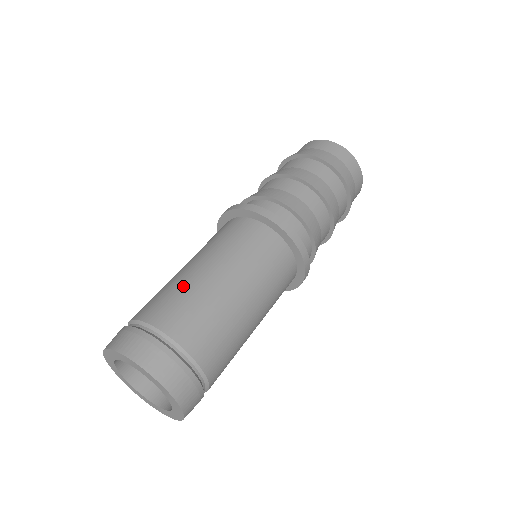
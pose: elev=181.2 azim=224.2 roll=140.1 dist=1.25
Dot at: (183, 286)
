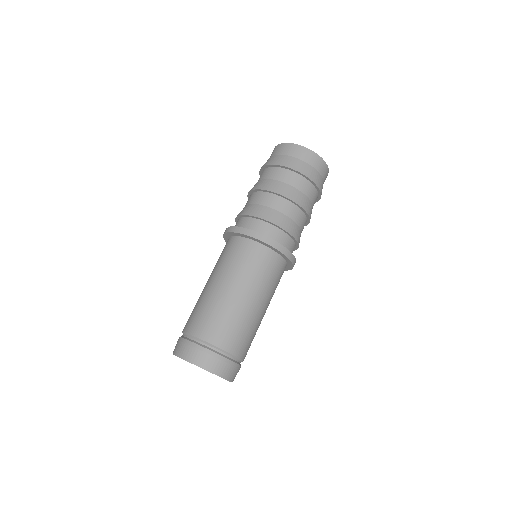
Dot at: (227, 312)
